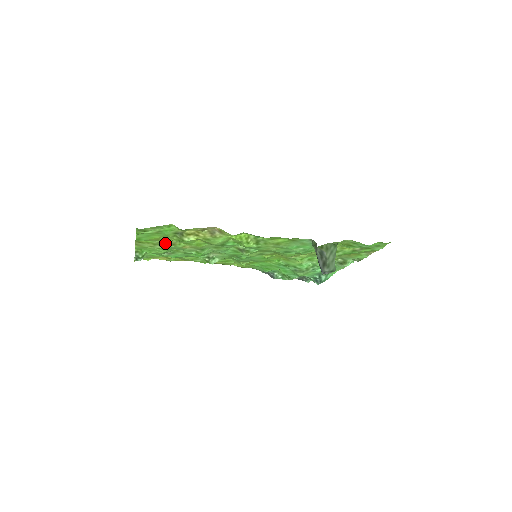
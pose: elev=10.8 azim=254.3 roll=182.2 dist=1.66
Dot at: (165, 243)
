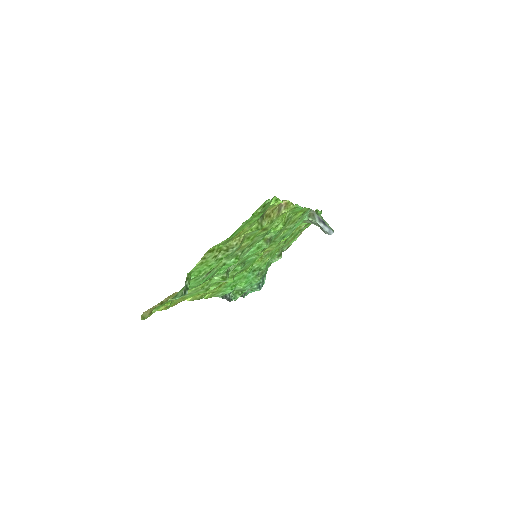
Dot at: (235, 242)
